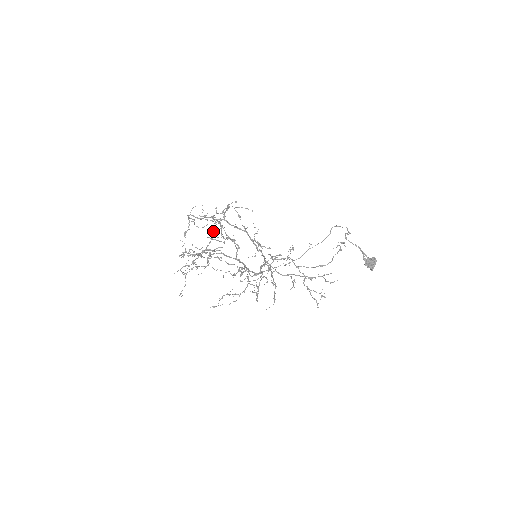
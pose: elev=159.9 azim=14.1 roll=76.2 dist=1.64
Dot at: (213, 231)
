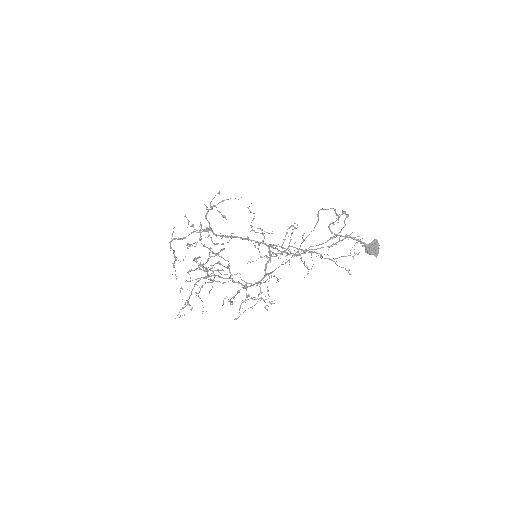
Dot at: occluded
